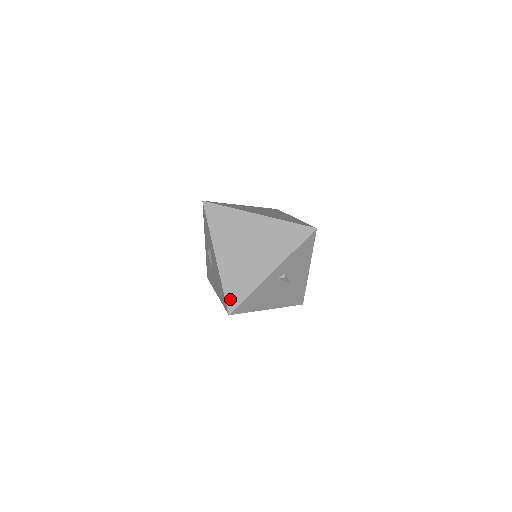
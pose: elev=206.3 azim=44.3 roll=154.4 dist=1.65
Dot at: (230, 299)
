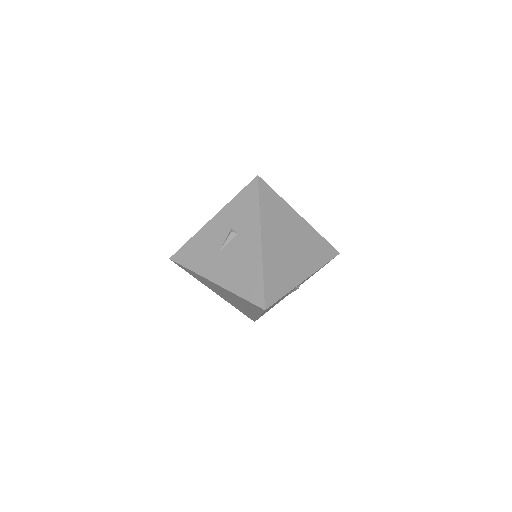
Dot at: (269, 293)
